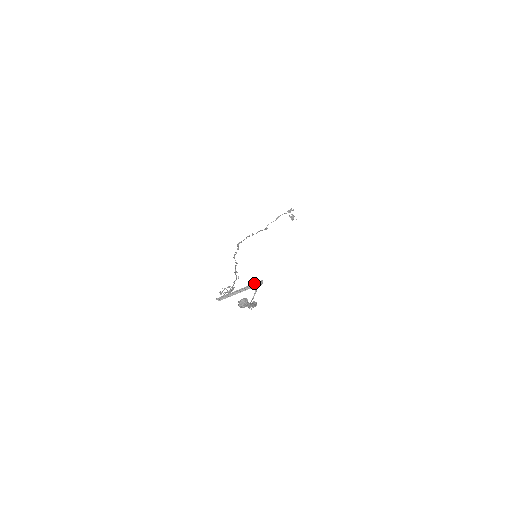
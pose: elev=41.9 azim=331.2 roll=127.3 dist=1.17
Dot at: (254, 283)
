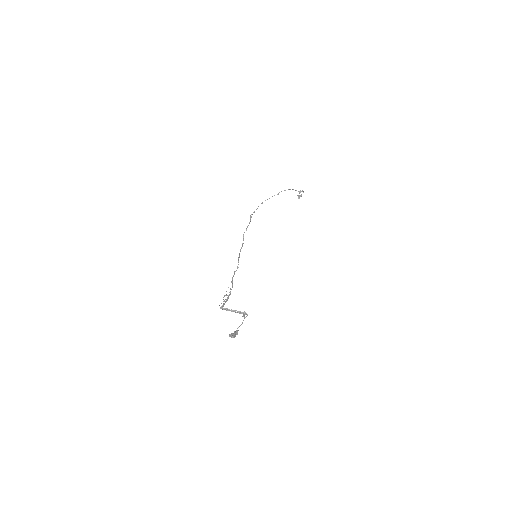
Dot at: (243, 313)
